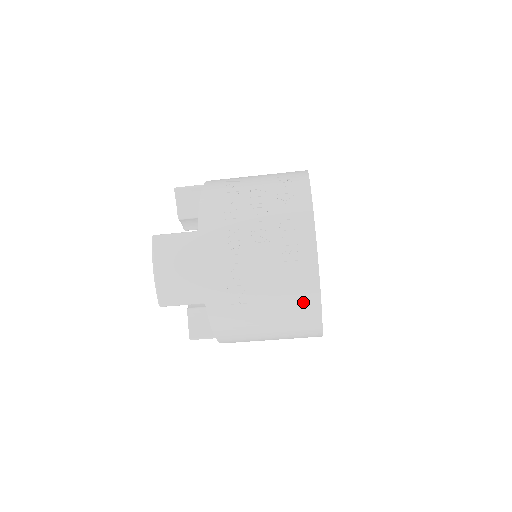
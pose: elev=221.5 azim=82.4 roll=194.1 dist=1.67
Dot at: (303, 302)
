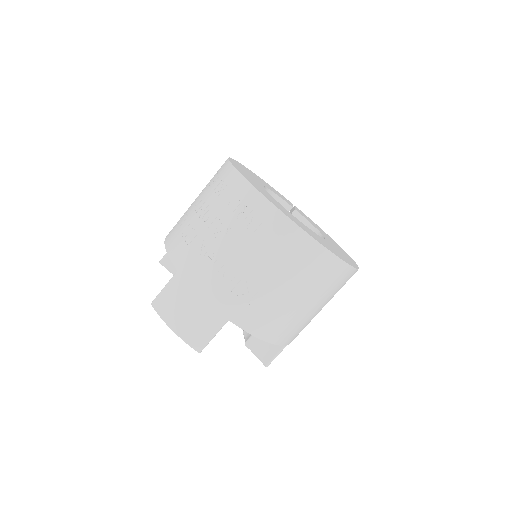
Dot at: (299, 250)
